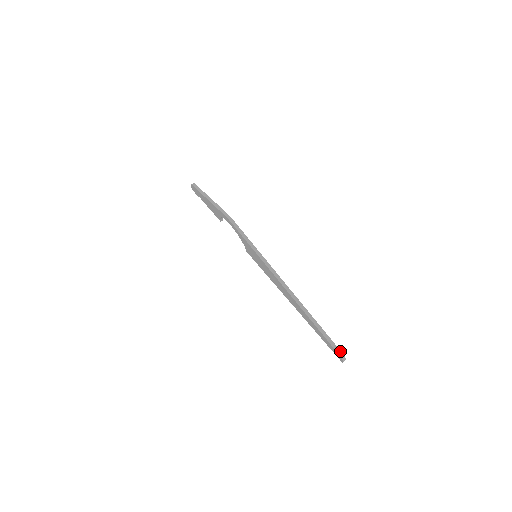
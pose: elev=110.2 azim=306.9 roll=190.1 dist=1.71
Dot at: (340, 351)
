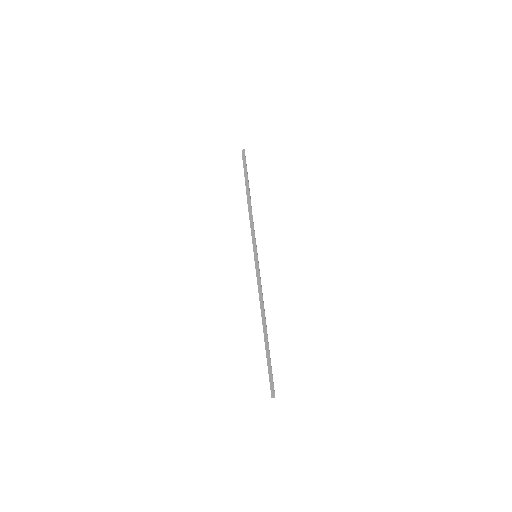
Dot at: (273, 388)
